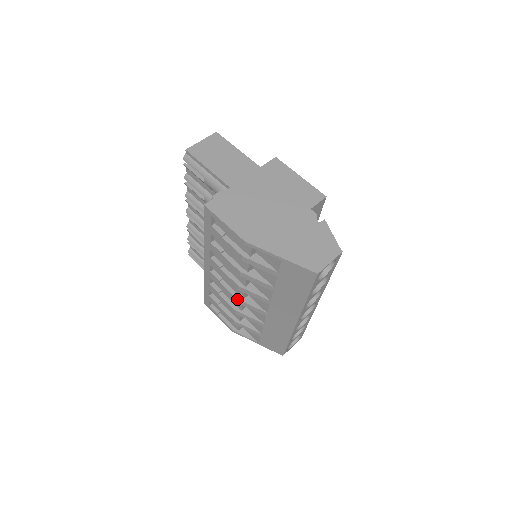
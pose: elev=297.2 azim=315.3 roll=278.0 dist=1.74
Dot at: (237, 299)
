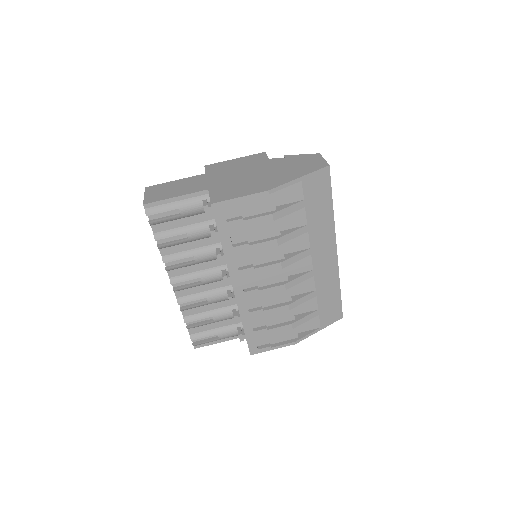
Dot at: (285, 284)
